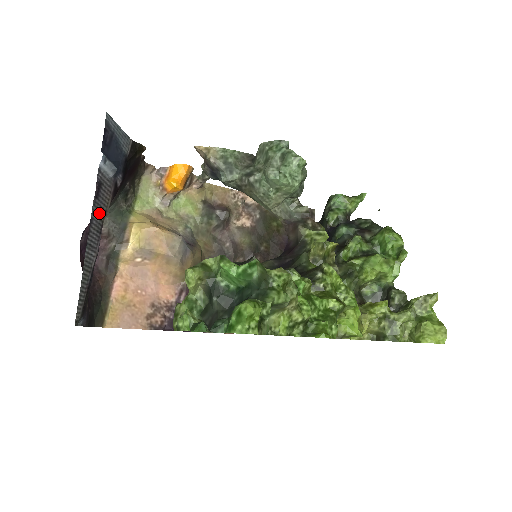
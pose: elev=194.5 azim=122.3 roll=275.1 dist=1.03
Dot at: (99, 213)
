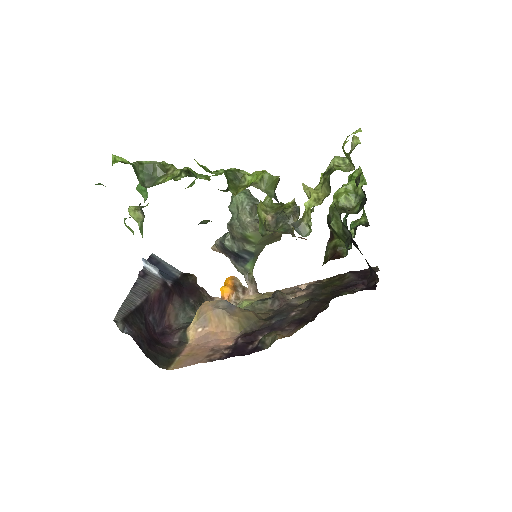
Dot at: (146, 285)
